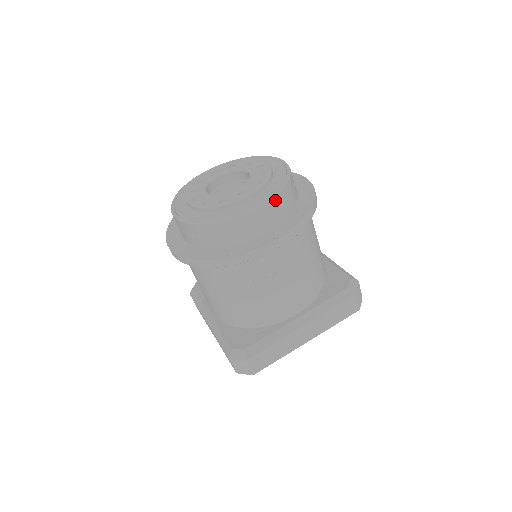
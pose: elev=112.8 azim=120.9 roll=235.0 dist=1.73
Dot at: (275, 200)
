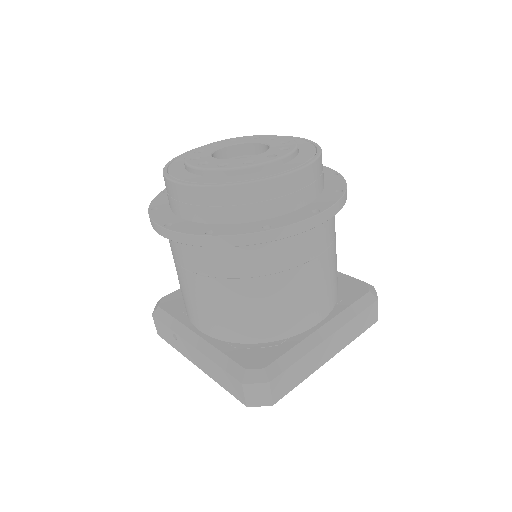
Dot at: (315, 165)
